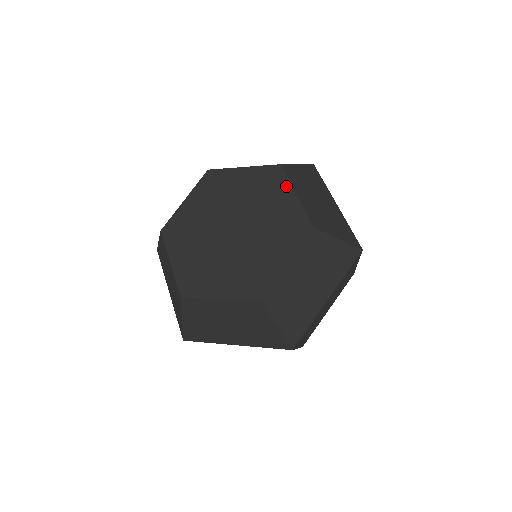
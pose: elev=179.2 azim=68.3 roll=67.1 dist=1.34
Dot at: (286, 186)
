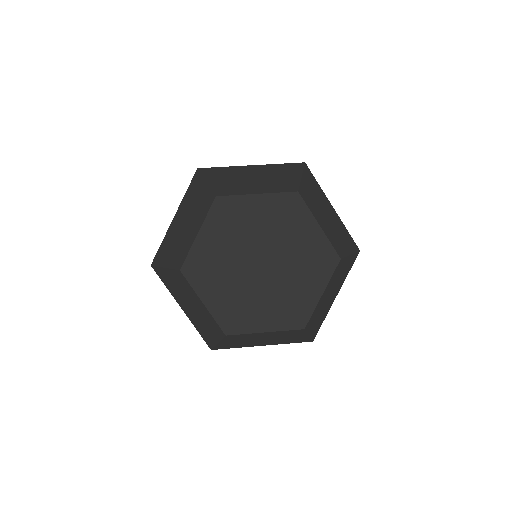
Dot at: (308, 217)
